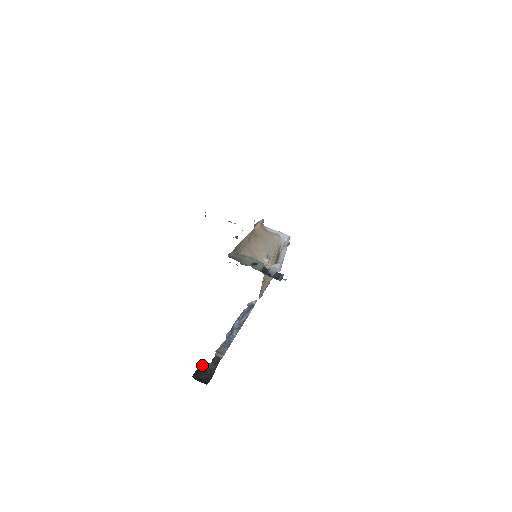
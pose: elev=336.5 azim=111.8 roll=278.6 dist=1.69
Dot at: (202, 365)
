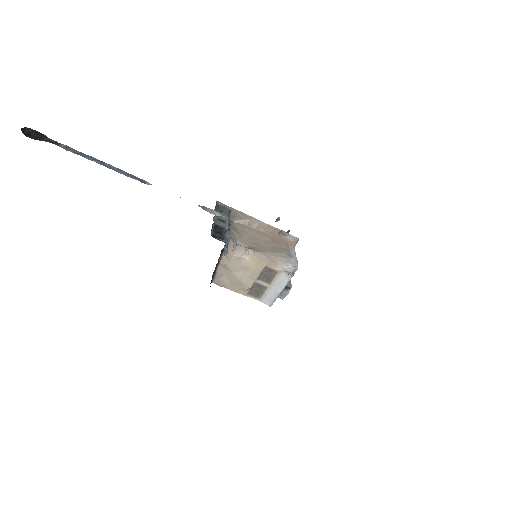
Dot at: occluded
